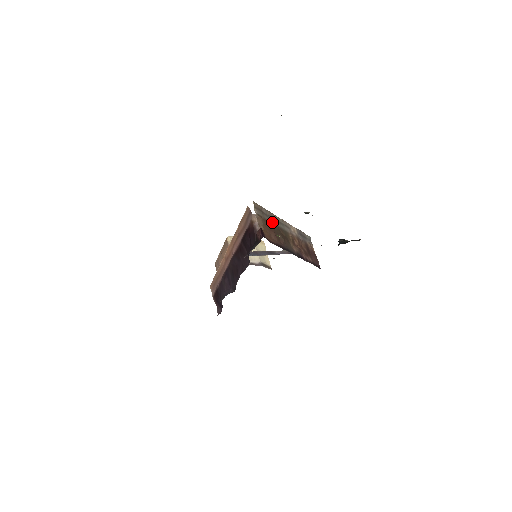
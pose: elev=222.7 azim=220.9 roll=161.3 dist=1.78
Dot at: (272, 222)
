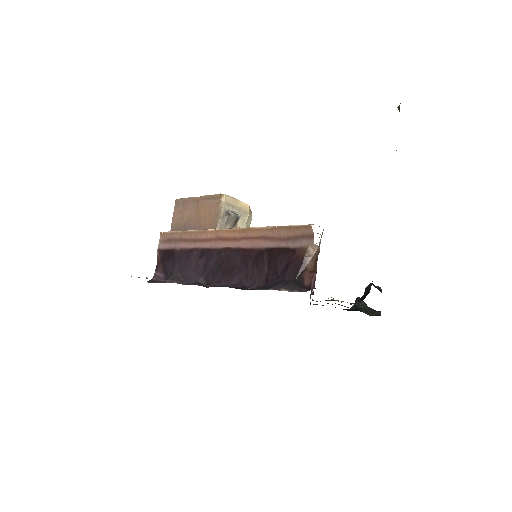
Dot at: occluded
